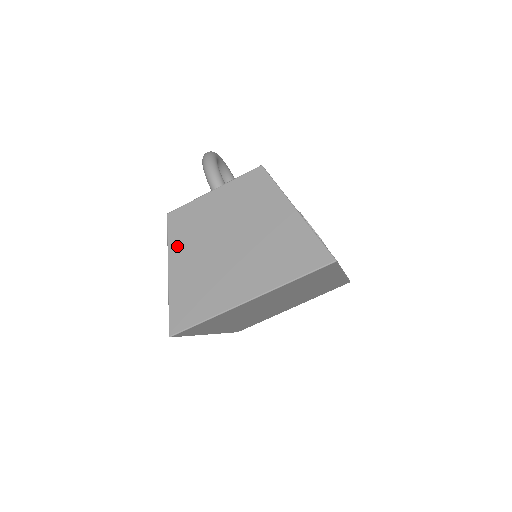
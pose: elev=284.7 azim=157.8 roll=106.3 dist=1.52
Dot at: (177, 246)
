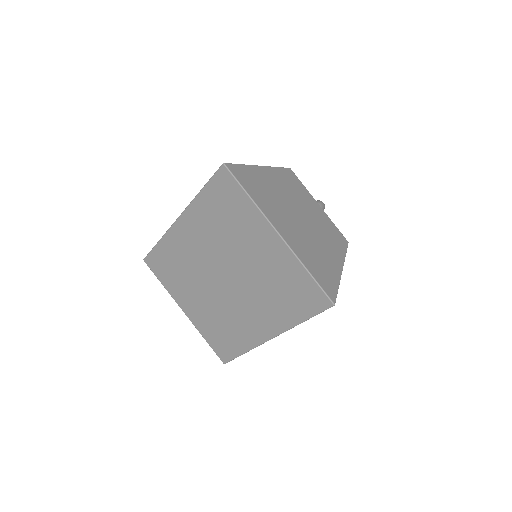
Dot at: (278, 174)
